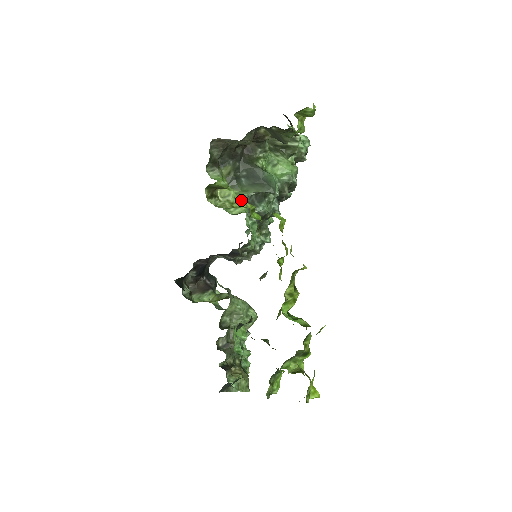
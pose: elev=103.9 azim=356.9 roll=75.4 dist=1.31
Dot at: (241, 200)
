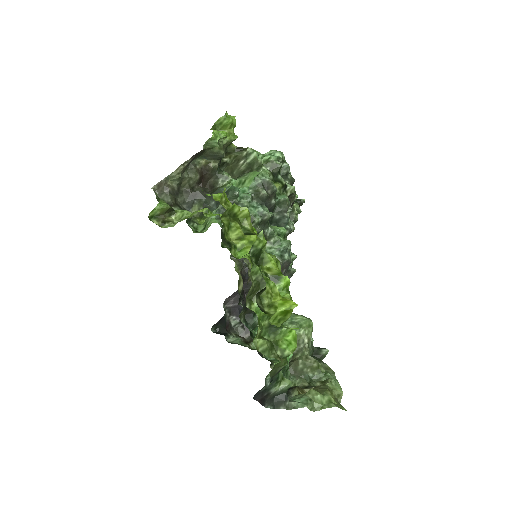
Dot at: (195, 212)
